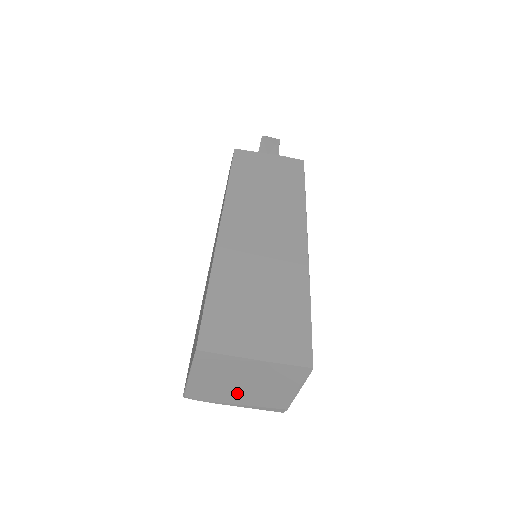
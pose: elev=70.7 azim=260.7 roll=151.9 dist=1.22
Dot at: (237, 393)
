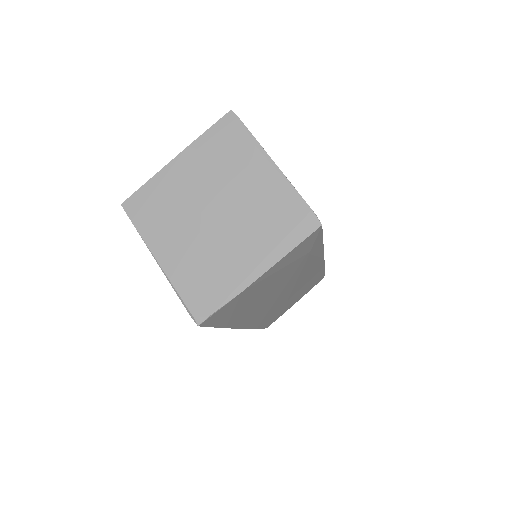
Dot at: (229, 239)
